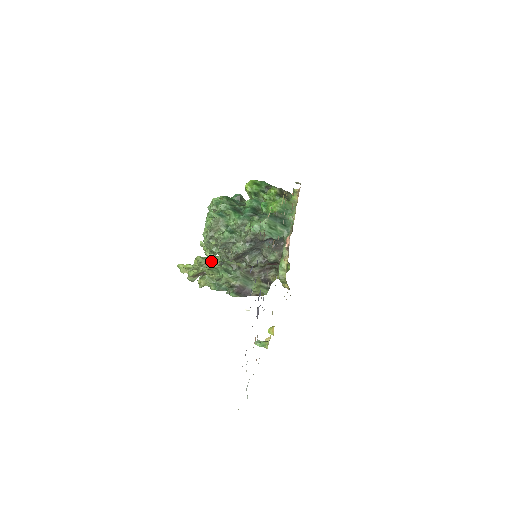
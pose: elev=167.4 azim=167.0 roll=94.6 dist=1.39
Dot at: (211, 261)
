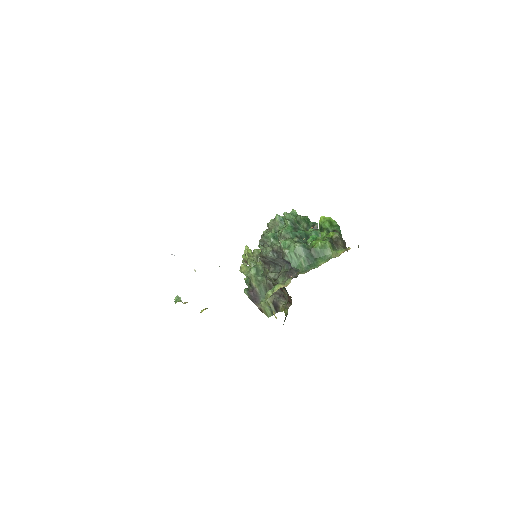
Dot at: occluded
